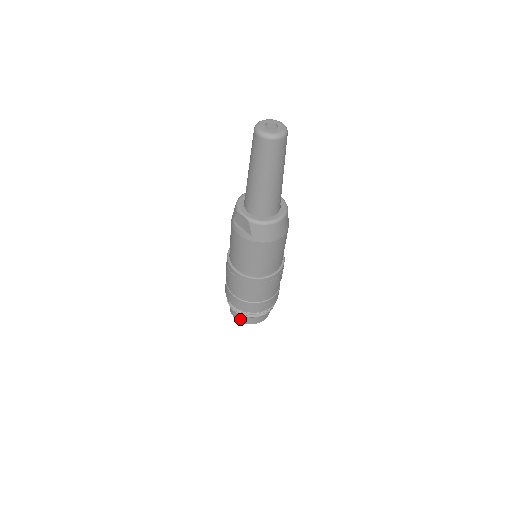
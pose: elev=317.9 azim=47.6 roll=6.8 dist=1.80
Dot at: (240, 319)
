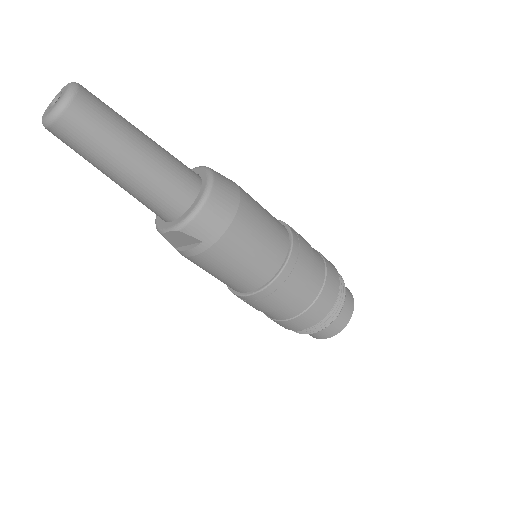
Dot at: (327, 335)
